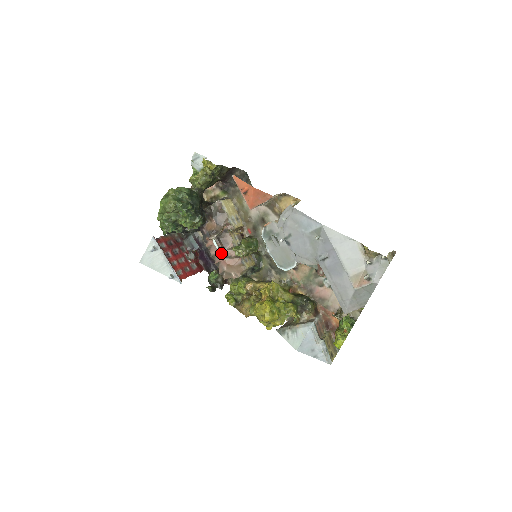
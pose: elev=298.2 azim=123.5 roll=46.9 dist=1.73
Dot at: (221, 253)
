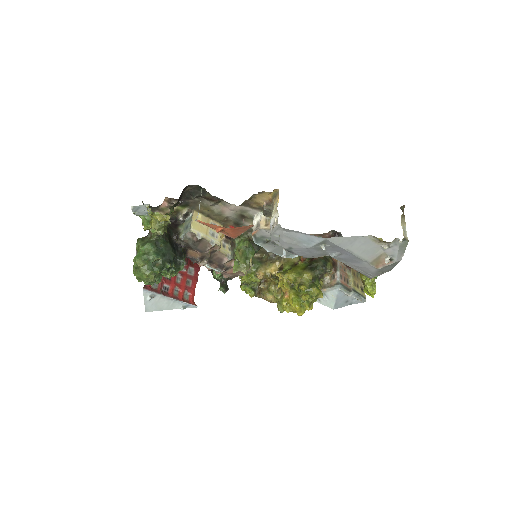
Dot at: (220, 271)
